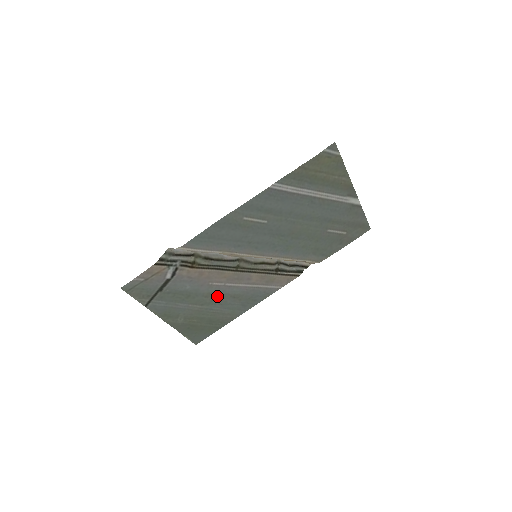
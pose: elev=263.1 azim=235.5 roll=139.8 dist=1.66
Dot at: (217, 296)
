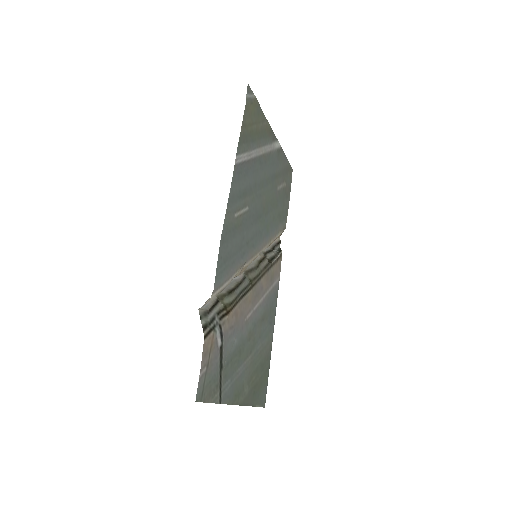
Dot at: (254, 331)
